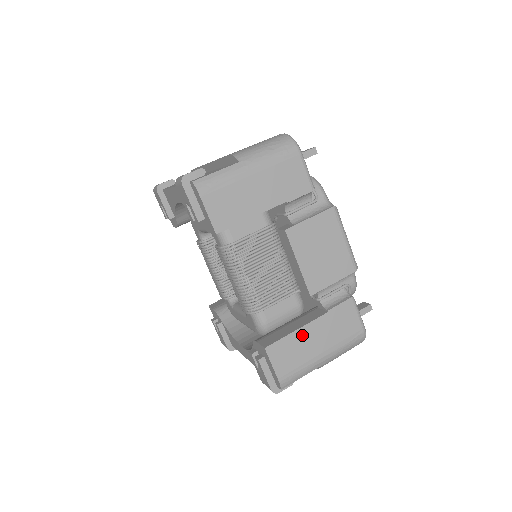
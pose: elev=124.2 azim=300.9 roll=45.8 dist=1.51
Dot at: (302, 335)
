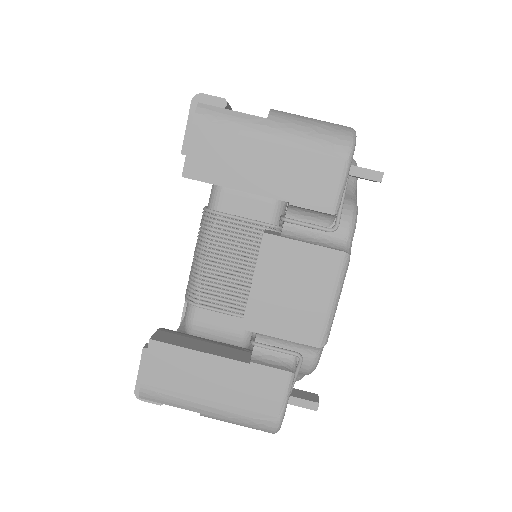
Dot at: (201, 362)
